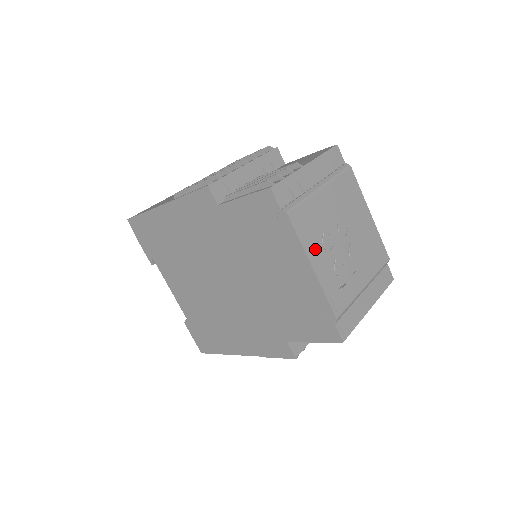
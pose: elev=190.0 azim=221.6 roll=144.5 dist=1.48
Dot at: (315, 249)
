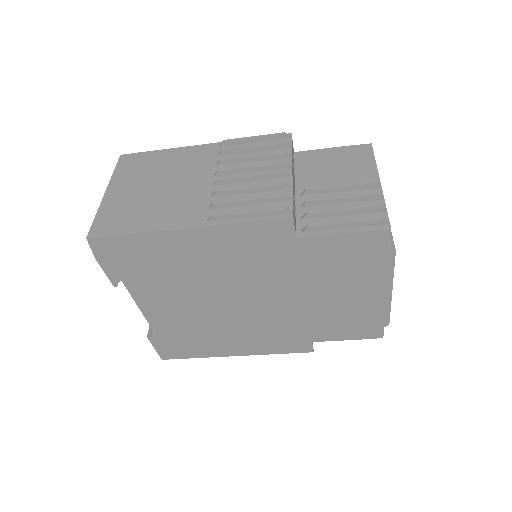
Dot at: occluded
